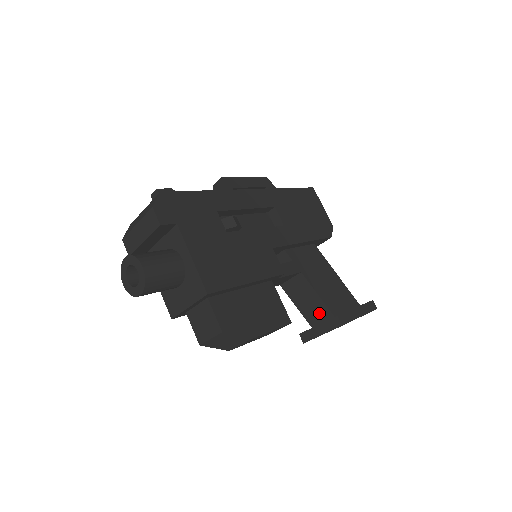
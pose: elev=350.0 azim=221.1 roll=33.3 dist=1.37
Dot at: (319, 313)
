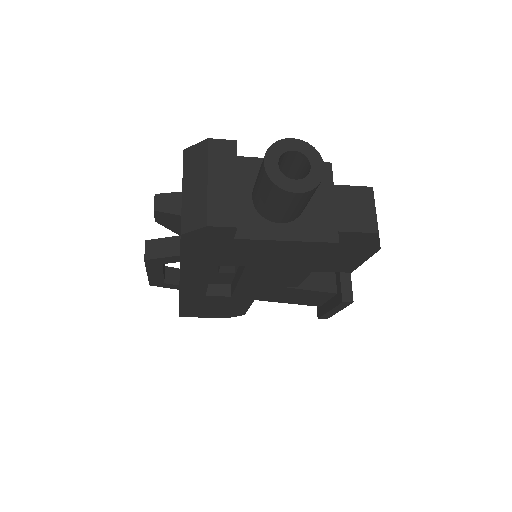
Dot at: (326, 272)
